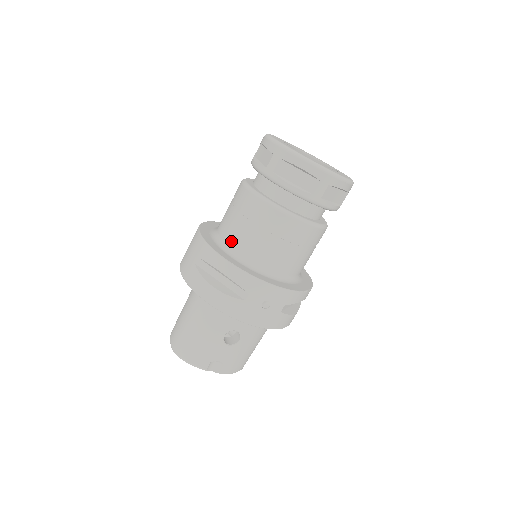
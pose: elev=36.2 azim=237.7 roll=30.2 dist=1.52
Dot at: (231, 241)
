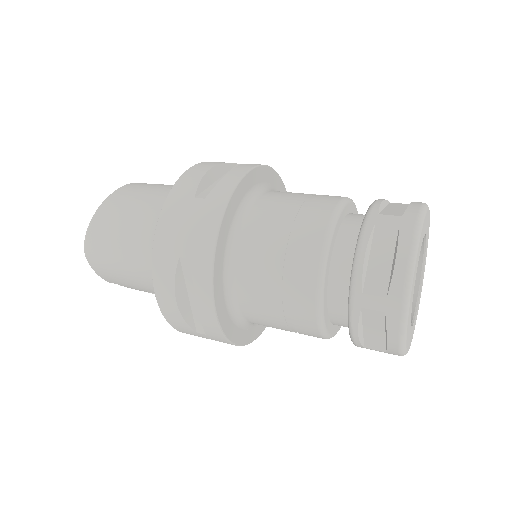
Dot at: (242, 278)
